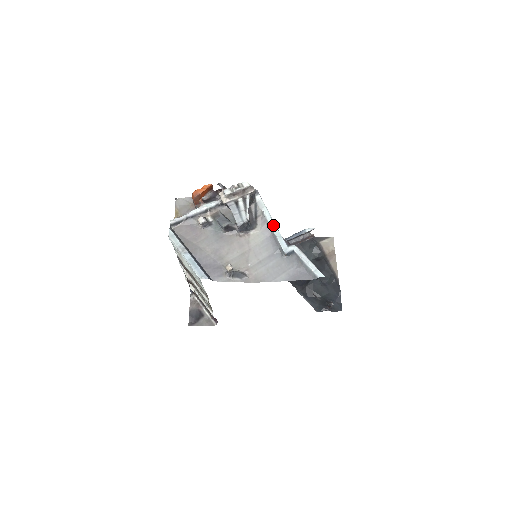
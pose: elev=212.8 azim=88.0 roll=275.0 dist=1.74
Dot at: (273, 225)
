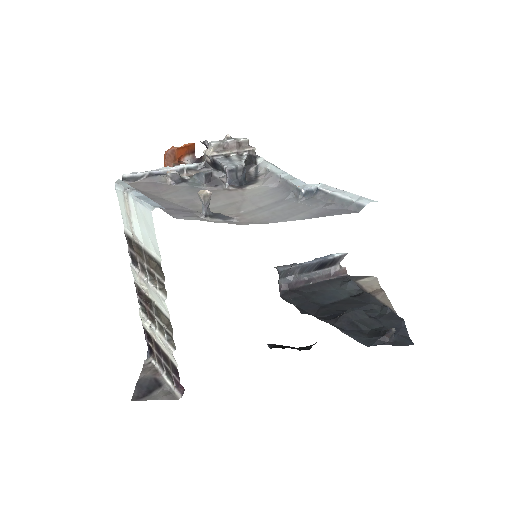
Dot at: (282, 172)
